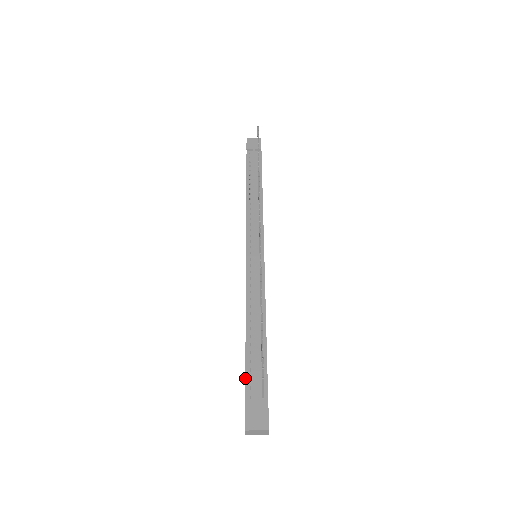
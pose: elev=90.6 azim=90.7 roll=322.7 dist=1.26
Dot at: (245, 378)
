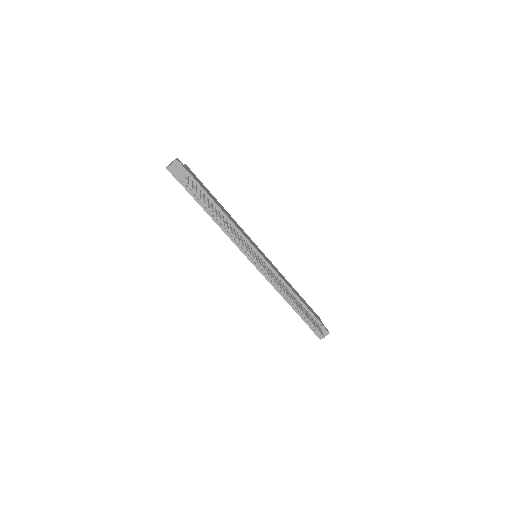
Dot at: (305, 322)
